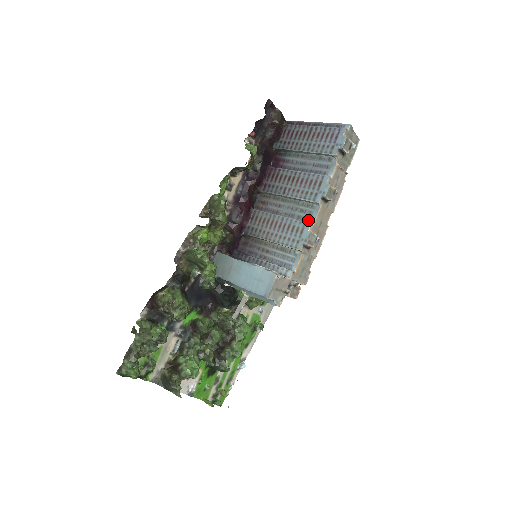
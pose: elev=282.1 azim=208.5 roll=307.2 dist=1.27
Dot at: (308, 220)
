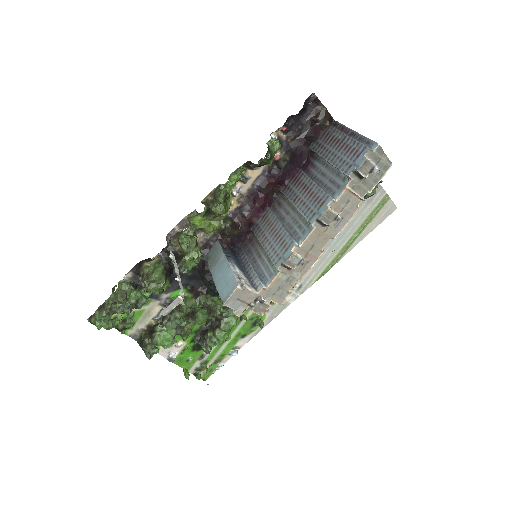
Dot at: (299, 239)
